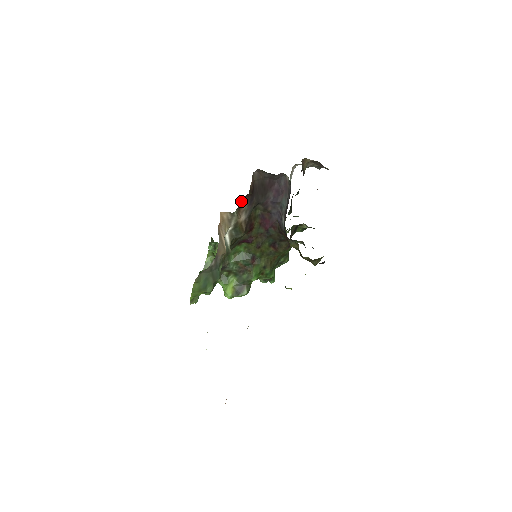
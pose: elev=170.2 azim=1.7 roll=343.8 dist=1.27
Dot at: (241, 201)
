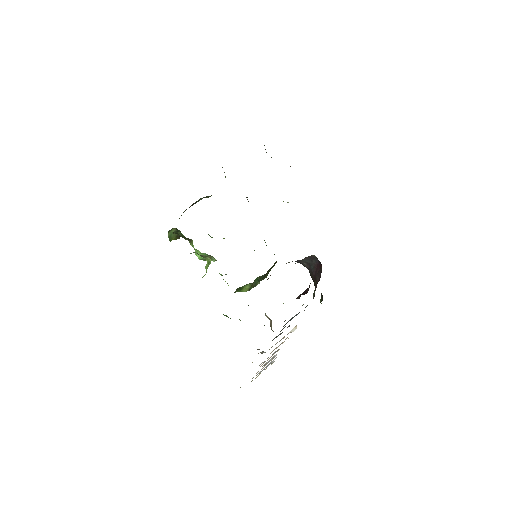
Dot at: (283, 303)
